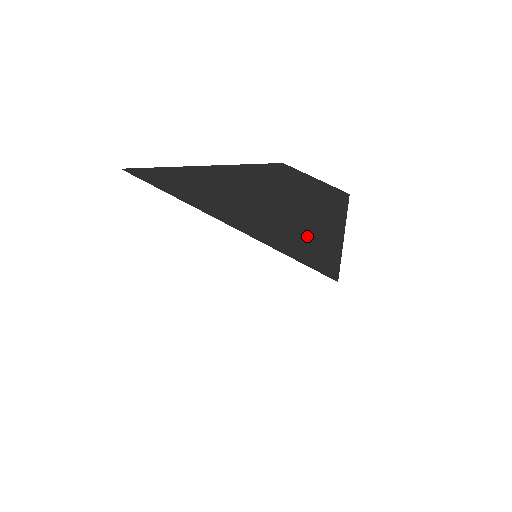
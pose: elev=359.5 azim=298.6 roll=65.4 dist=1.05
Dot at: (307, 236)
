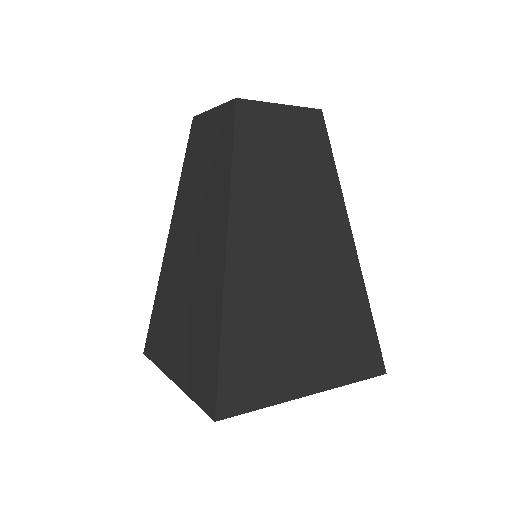
Dot at: (350, 324)
